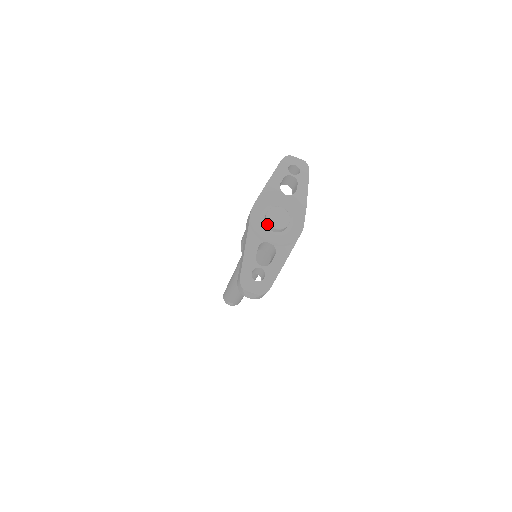
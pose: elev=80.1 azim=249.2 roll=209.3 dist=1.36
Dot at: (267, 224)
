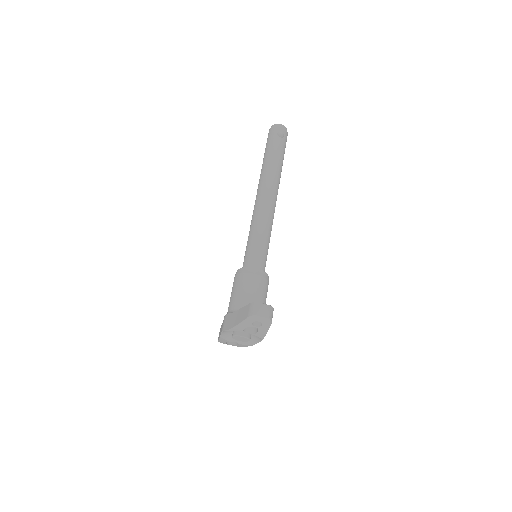
Dot at: occluded
